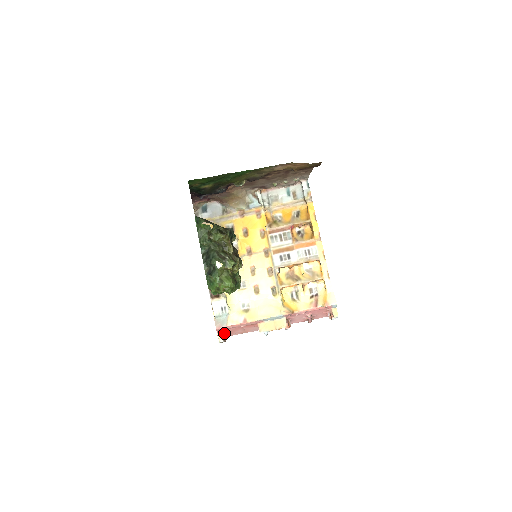
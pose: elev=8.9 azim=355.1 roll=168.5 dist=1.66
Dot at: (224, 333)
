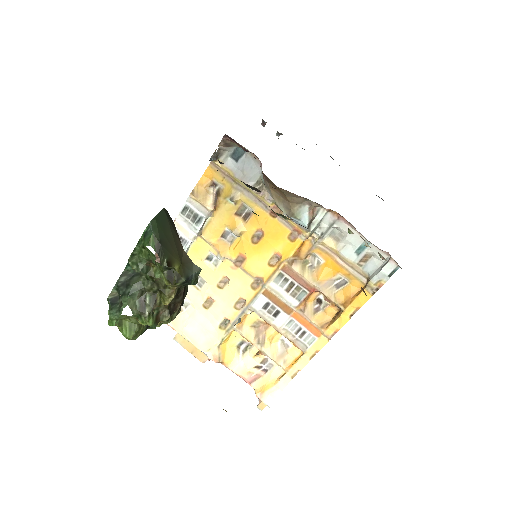
Dot at: occluded
